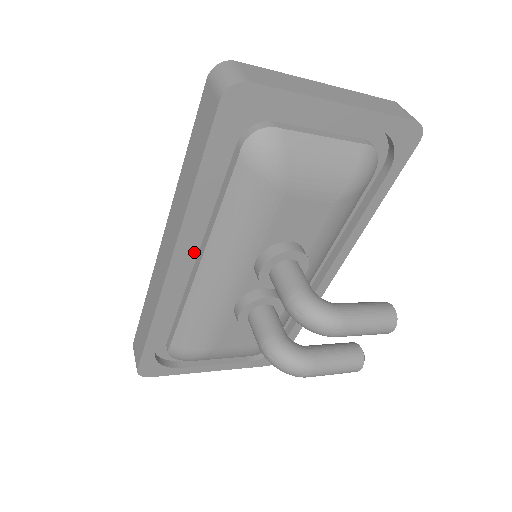
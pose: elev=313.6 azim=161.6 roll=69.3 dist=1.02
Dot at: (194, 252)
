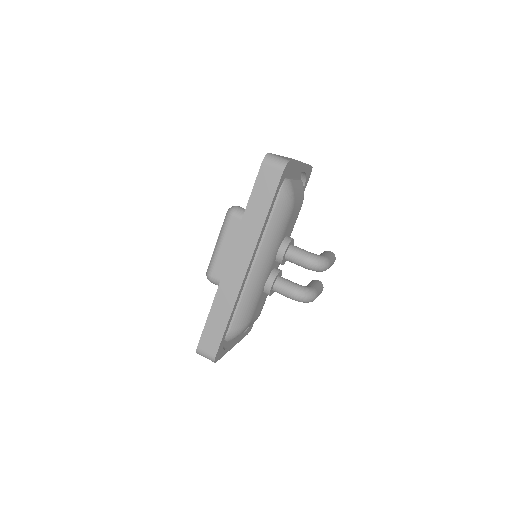
Dot at: occluded
